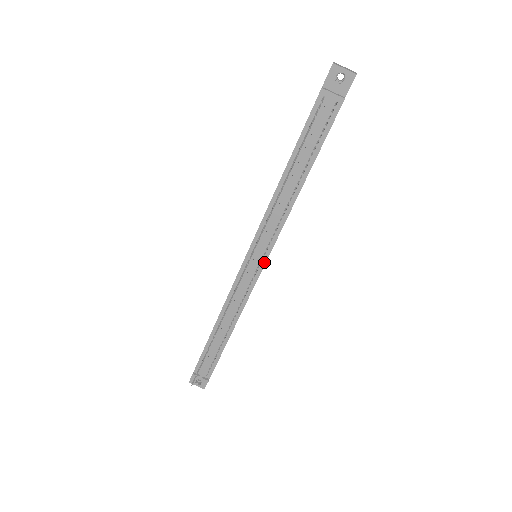
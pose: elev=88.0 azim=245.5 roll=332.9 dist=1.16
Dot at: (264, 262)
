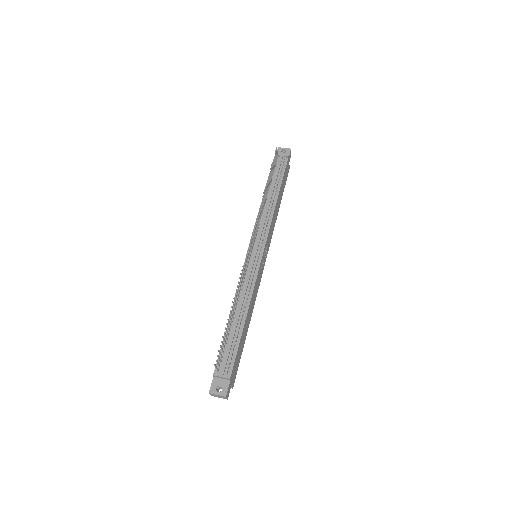
Dot at: (263, 250)
